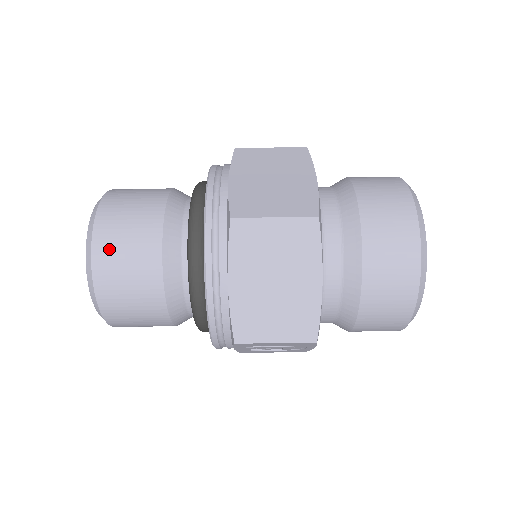
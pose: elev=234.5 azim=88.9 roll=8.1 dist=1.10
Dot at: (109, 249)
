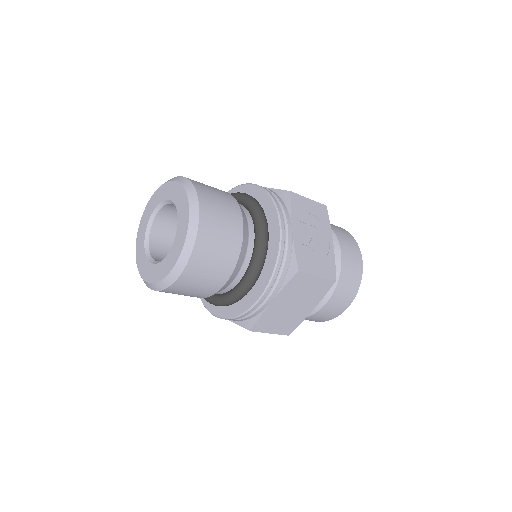
Dot at: (172, 293)
